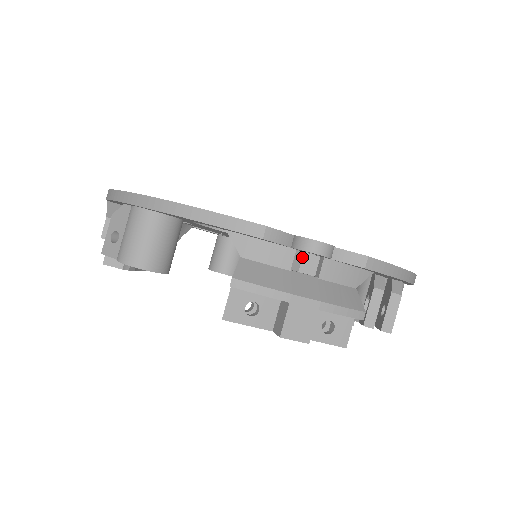
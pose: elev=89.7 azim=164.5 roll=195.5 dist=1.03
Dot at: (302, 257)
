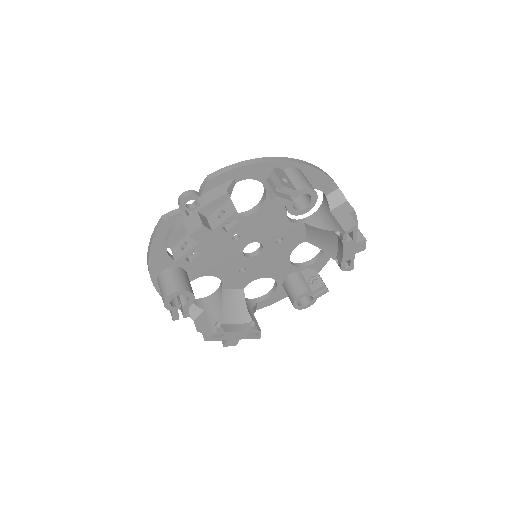
Dot at: occluded
